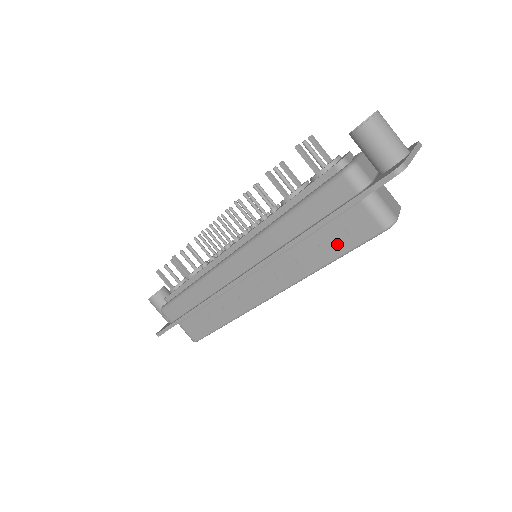
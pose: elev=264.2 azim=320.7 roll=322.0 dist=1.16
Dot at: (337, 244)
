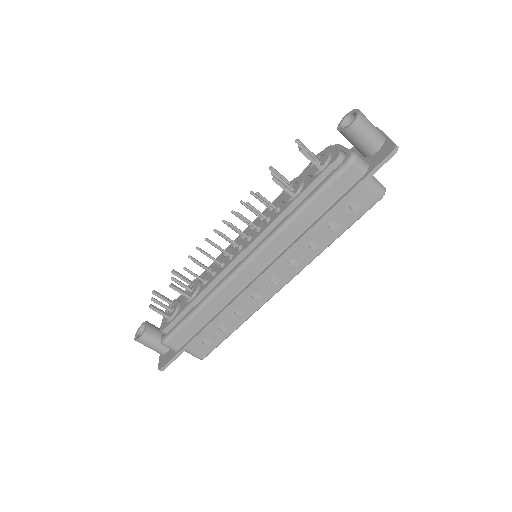
Dot at: (344, 220)
